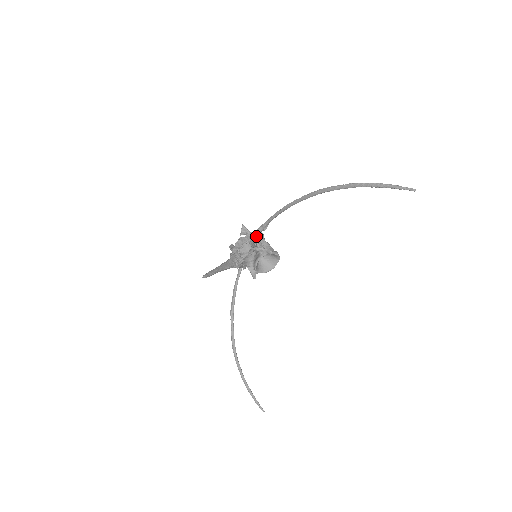
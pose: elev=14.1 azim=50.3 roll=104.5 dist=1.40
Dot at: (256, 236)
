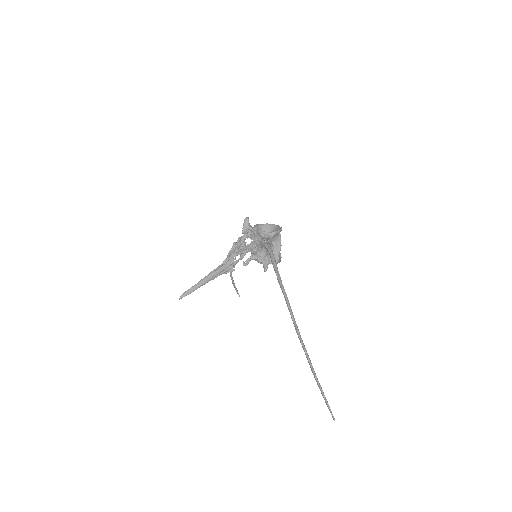
Dot at: (264, 242)
